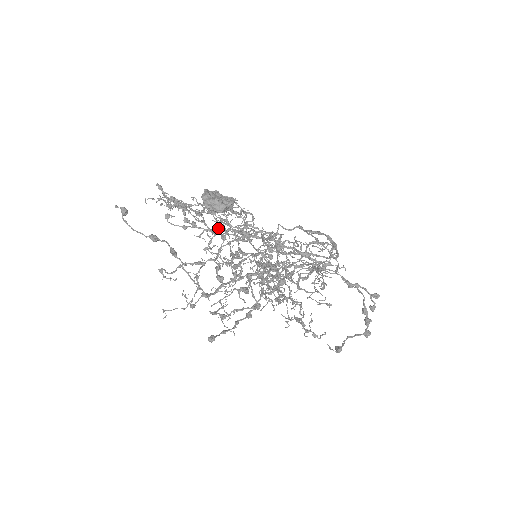
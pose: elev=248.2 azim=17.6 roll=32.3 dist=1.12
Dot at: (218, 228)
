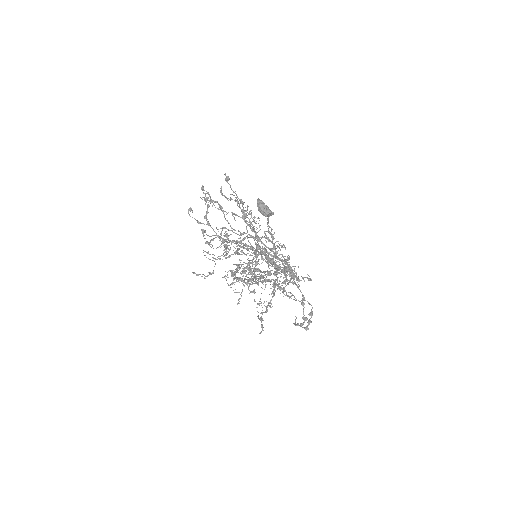
Dot at: occluded
